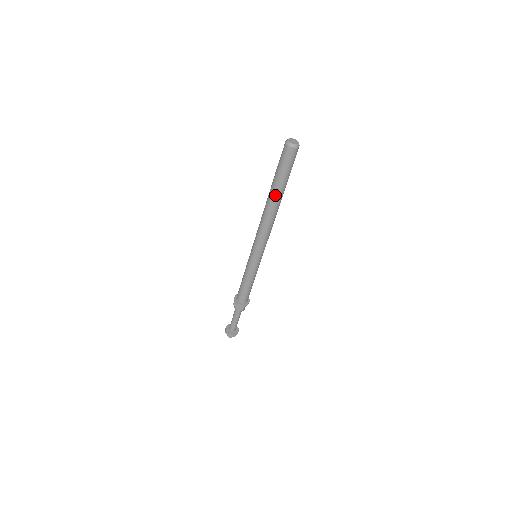
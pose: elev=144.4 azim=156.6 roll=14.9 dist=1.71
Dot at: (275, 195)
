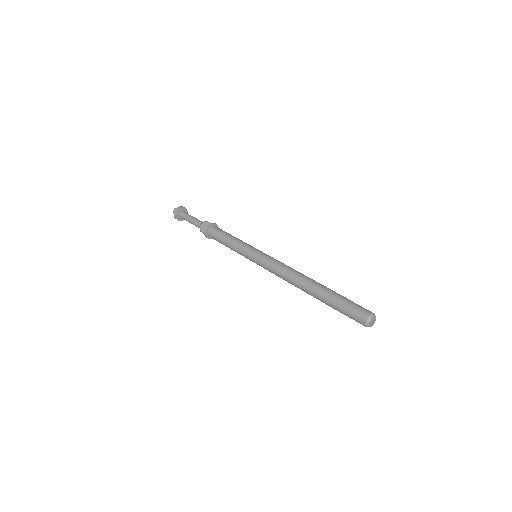
Dot at: (318, 299)
